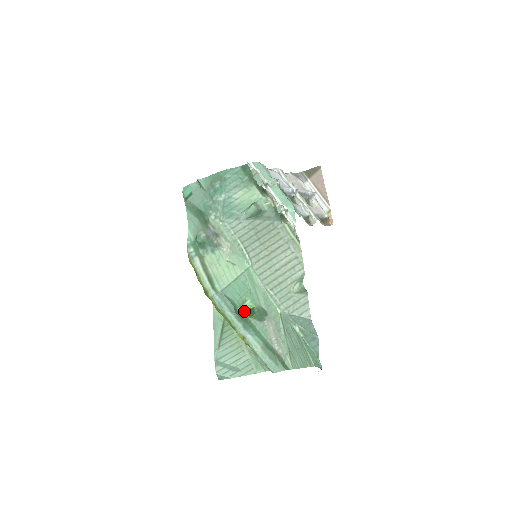
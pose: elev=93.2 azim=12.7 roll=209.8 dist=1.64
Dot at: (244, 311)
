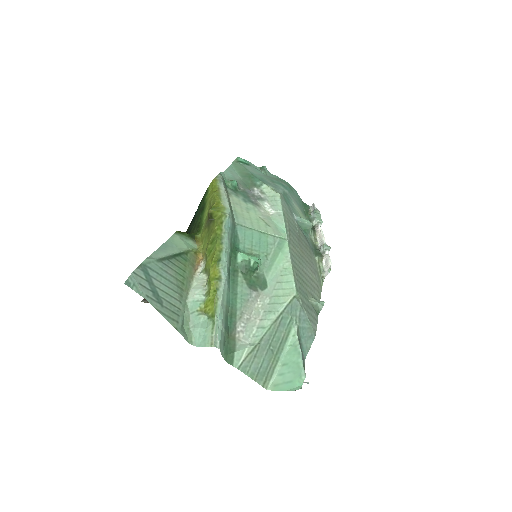
Dot at: (249, 259)
